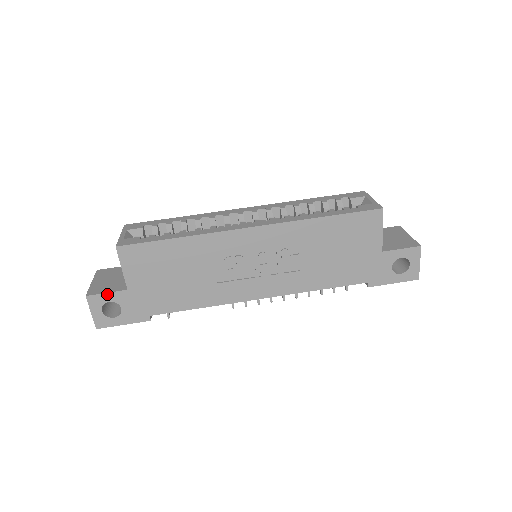
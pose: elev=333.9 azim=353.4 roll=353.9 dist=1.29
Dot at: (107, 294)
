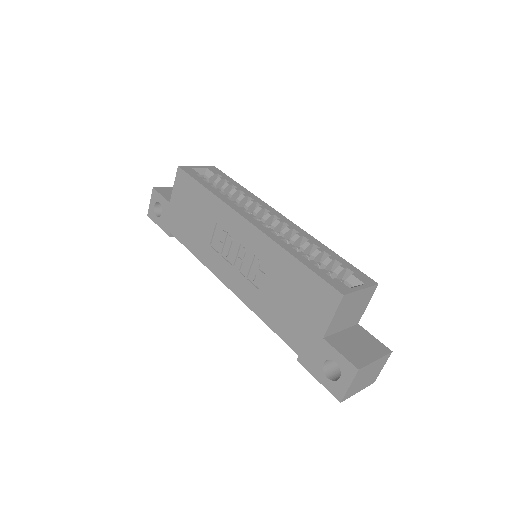
Dot at: (161, 196)
